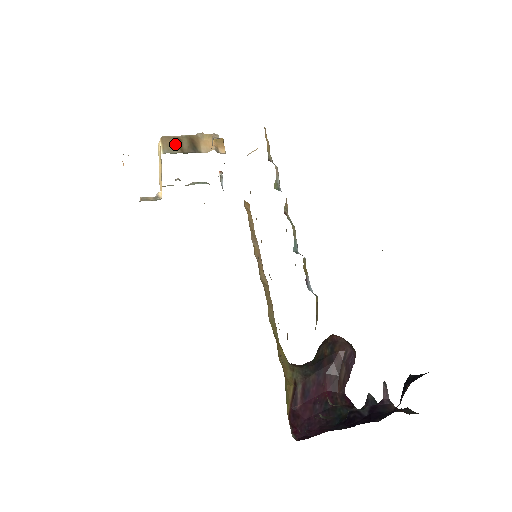
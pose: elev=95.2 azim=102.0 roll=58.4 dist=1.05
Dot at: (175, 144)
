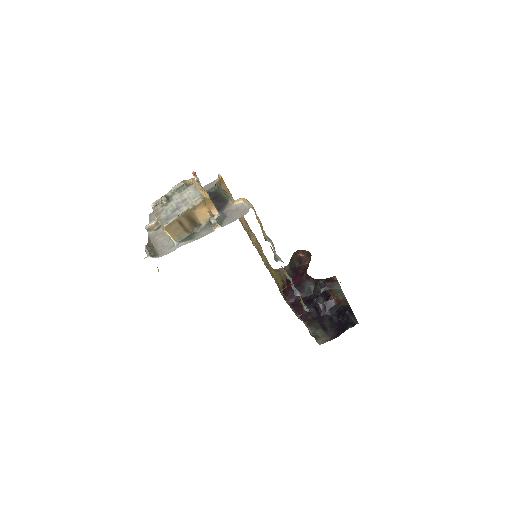
Dot at: (179, 228)
